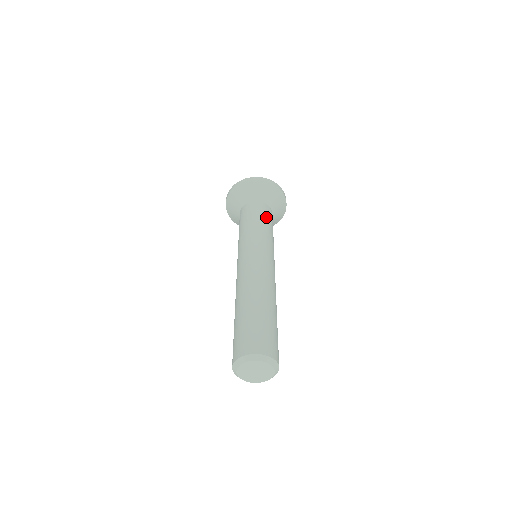
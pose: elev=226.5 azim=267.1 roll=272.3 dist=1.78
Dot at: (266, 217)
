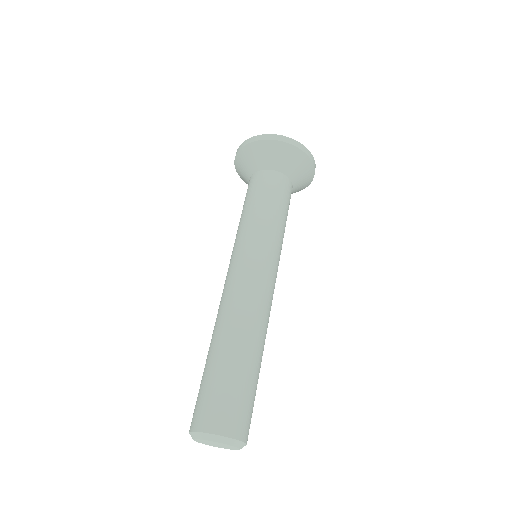
Dot at: (286, 204)
